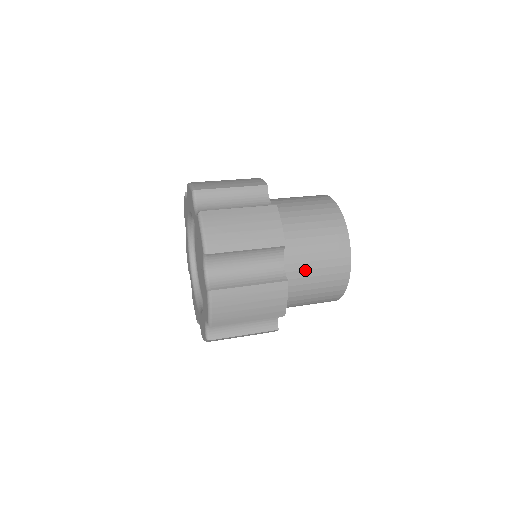
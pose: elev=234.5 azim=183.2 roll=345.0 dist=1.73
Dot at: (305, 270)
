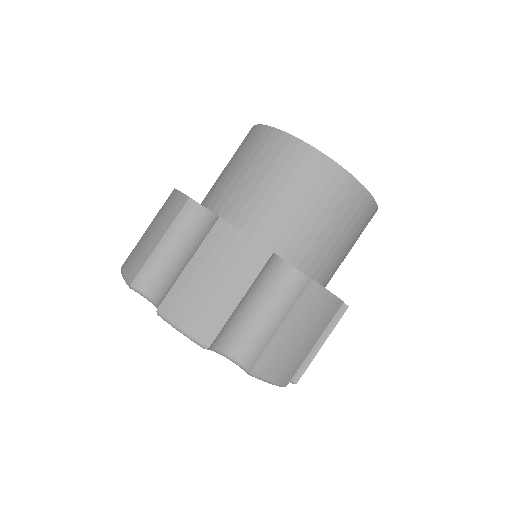
Dot at: (317, 239)
